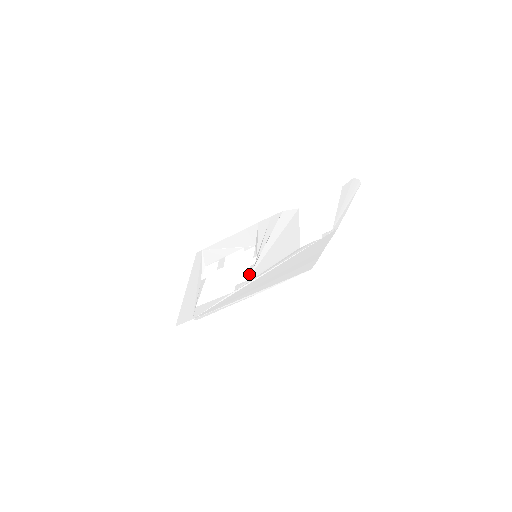
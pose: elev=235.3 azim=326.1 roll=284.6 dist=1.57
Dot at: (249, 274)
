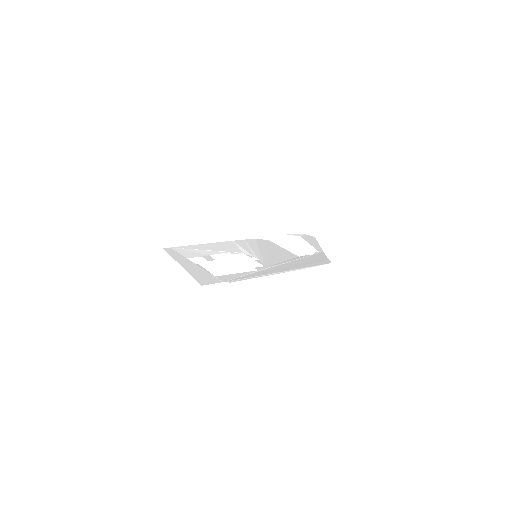
Dot at: (262, 263)
